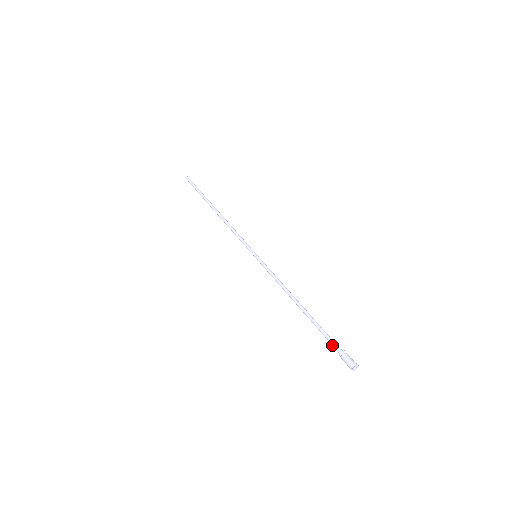
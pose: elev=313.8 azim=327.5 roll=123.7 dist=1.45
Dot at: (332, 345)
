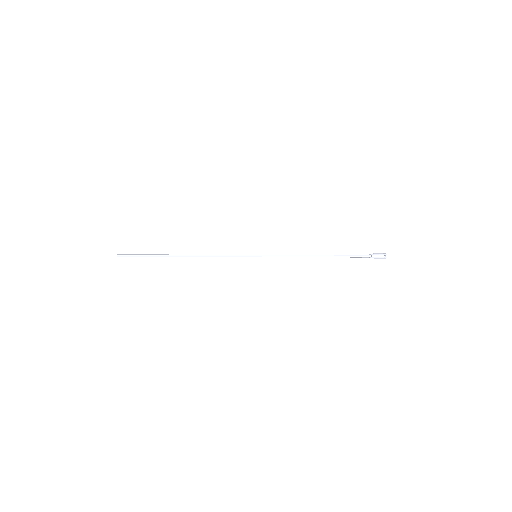
Dot at: (363, 257)
